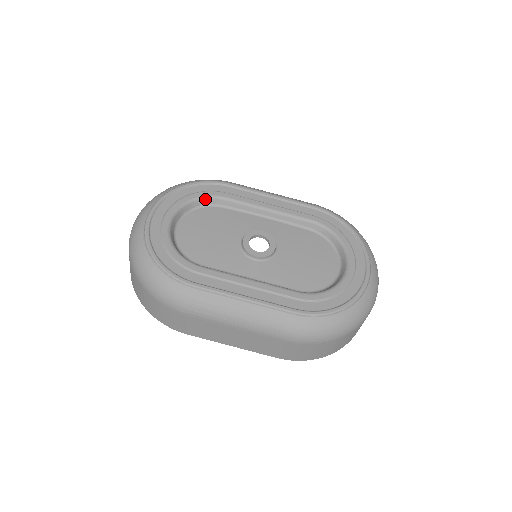
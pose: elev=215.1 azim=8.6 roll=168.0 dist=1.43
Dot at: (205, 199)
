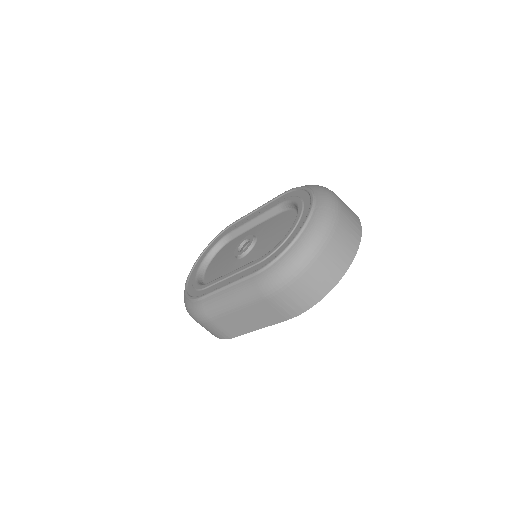
Dot at: (220, 242)
